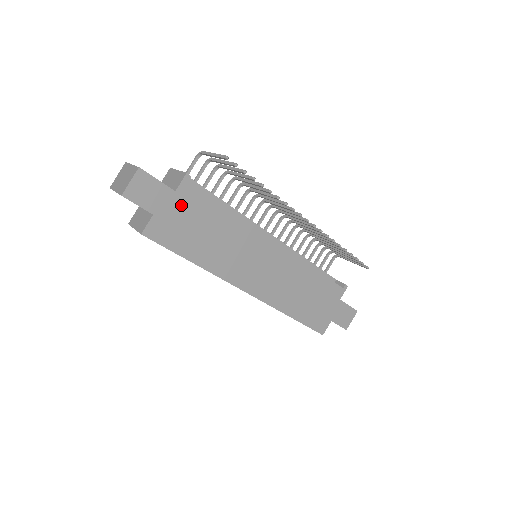
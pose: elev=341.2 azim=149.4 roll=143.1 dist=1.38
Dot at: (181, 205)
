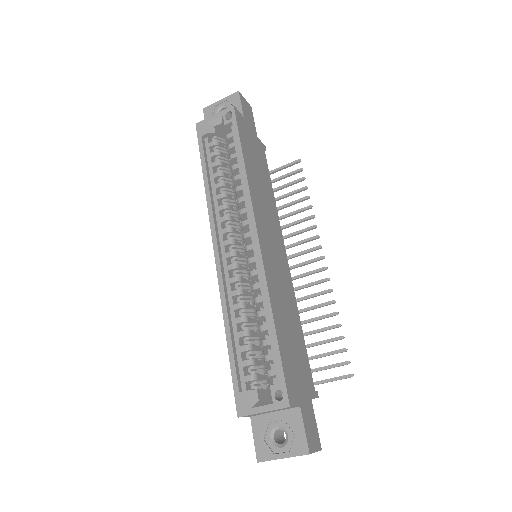
Dot at: (256, 143)
